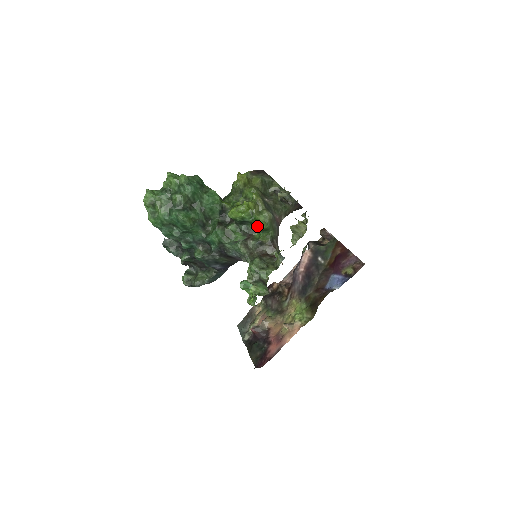
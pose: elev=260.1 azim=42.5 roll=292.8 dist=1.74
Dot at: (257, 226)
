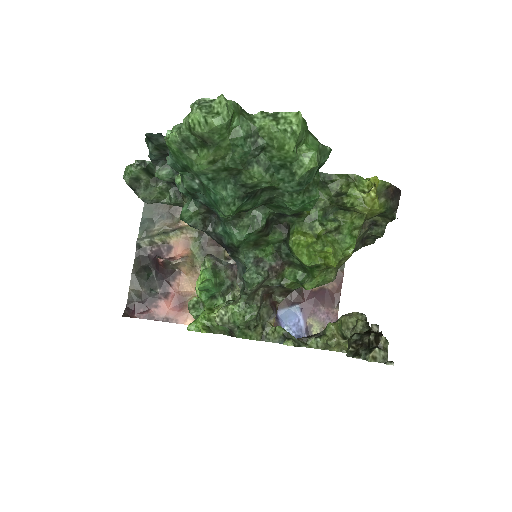
Dot at: (302, 268)
